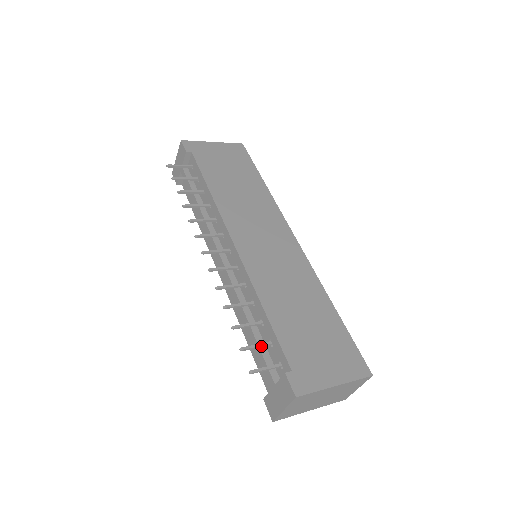
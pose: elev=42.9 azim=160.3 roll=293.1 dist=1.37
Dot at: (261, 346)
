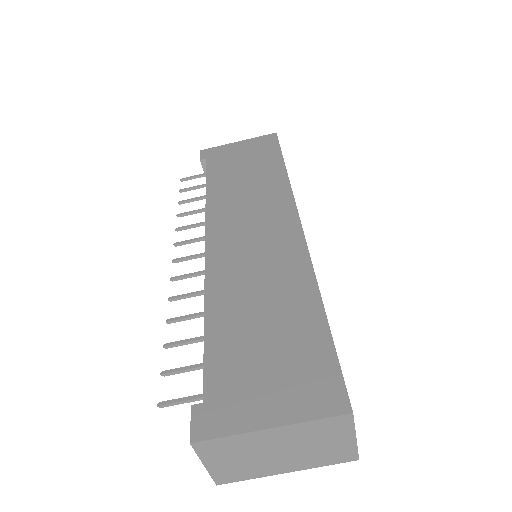
Dot at: (192, 369)
